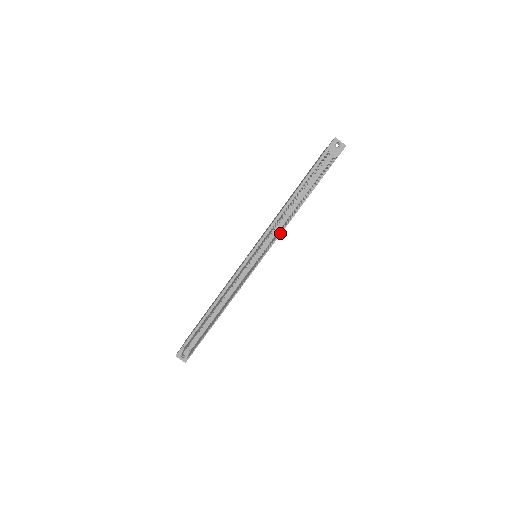
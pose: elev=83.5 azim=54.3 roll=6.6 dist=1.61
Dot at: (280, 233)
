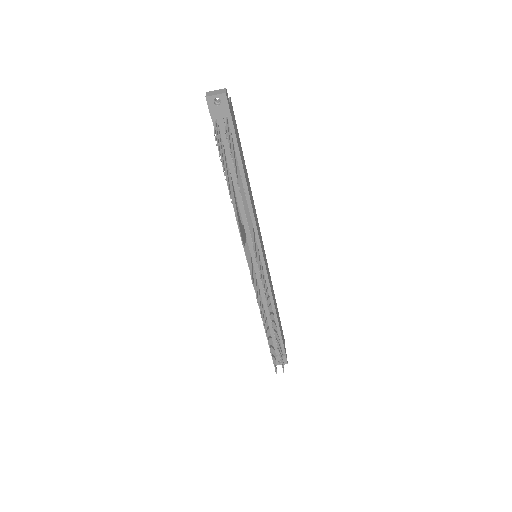
Dot at: (255, 225)
